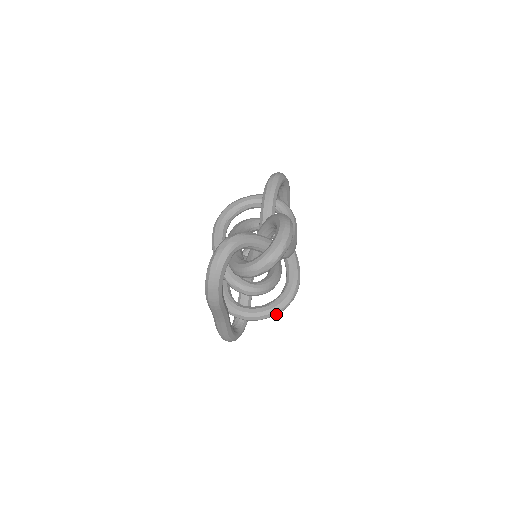
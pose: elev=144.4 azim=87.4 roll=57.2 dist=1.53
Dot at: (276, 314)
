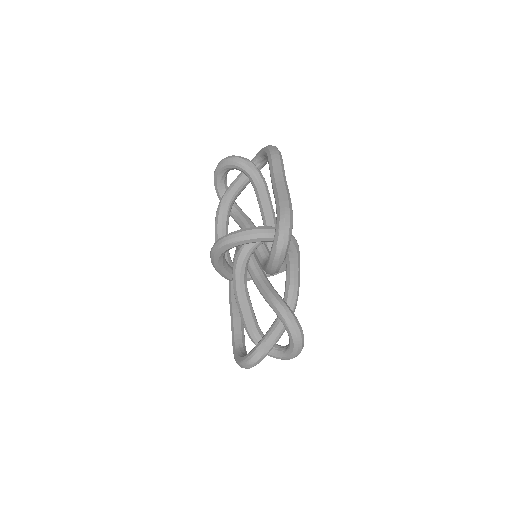
Dot at: occluded
